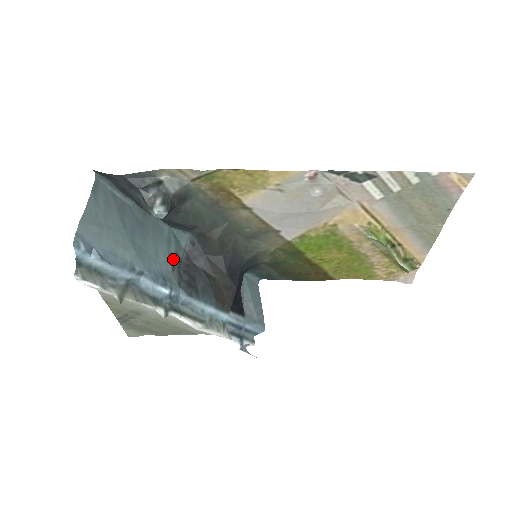
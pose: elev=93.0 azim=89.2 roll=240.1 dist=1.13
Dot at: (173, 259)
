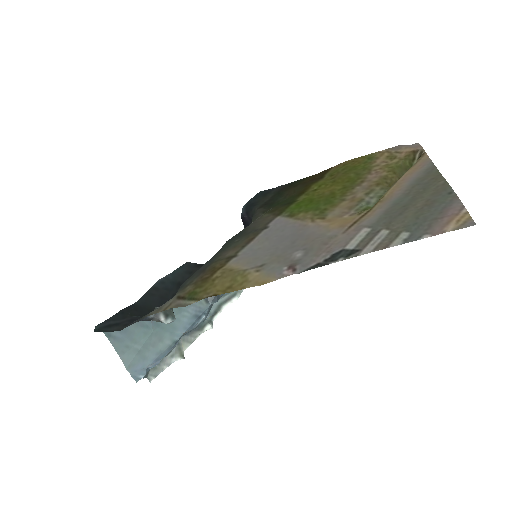
Dot at: occluded
